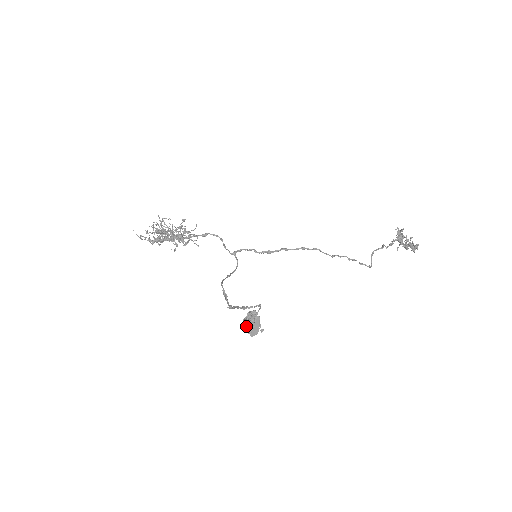
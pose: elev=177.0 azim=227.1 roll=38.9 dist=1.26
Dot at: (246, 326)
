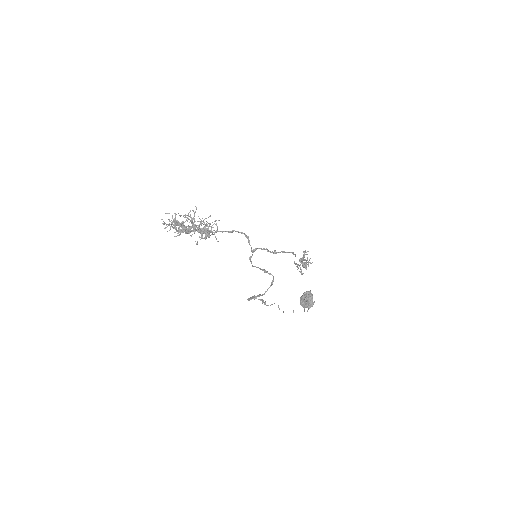
Dot at: (310, 302)
